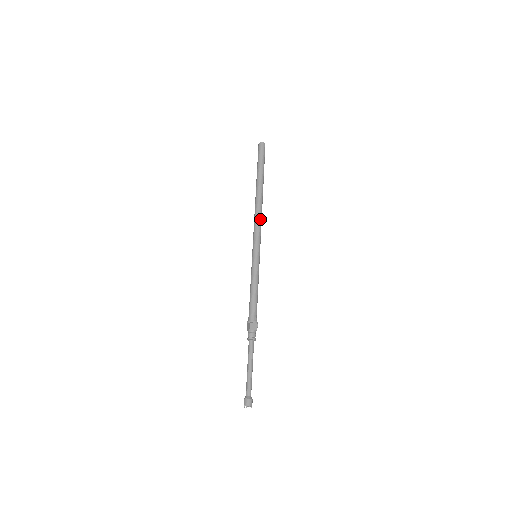
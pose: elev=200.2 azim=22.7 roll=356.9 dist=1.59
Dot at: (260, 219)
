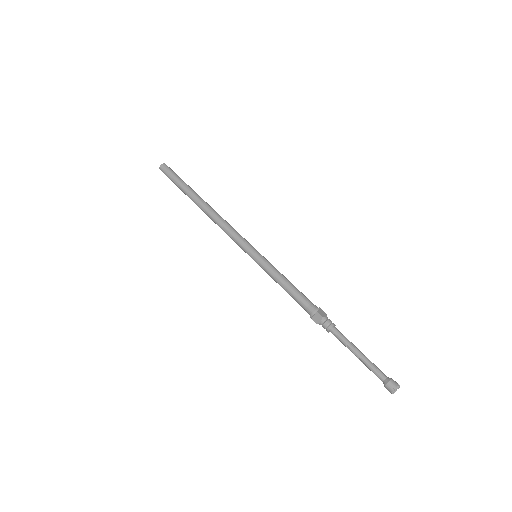
Dot at: (228, 223)
